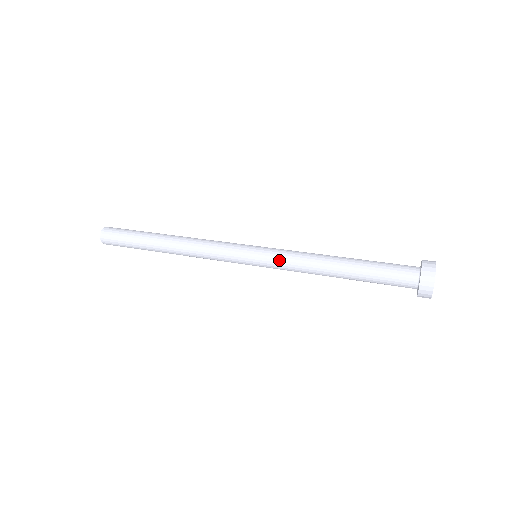
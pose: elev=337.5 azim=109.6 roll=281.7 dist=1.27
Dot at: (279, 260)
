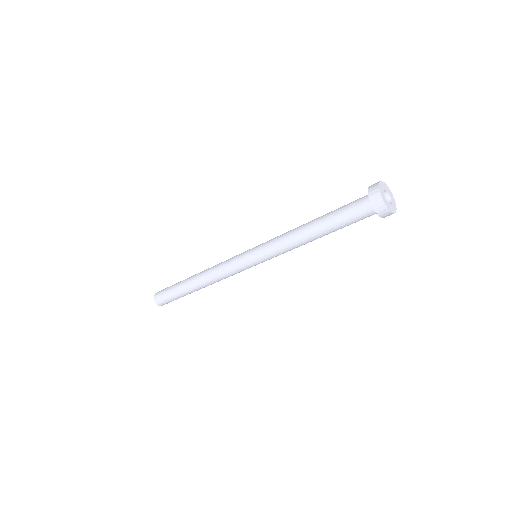
Dot at: (268, 246)
